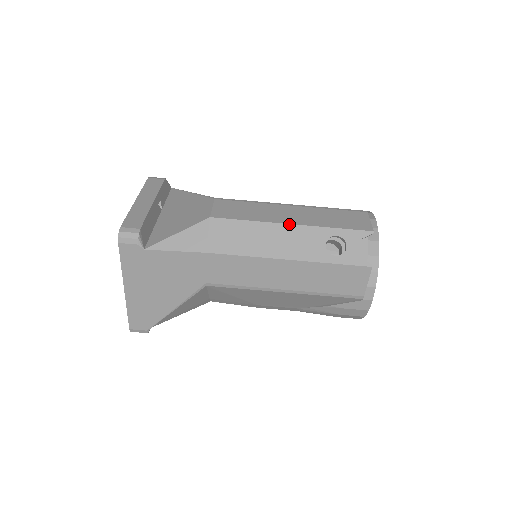
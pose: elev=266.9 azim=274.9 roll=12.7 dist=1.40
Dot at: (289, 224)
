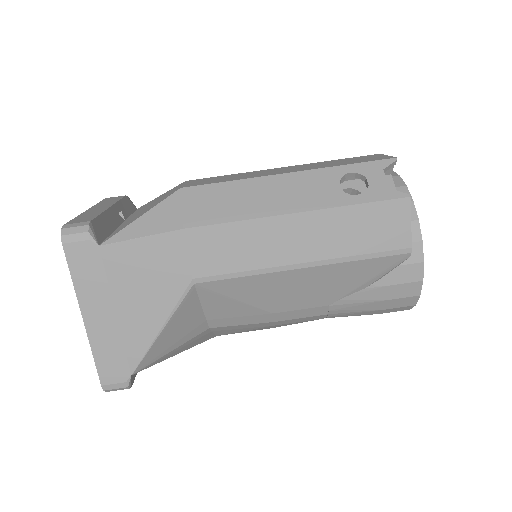
Dot at: (285, 173)
